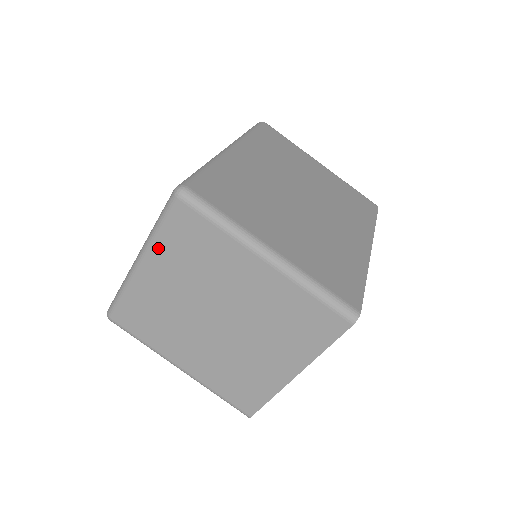
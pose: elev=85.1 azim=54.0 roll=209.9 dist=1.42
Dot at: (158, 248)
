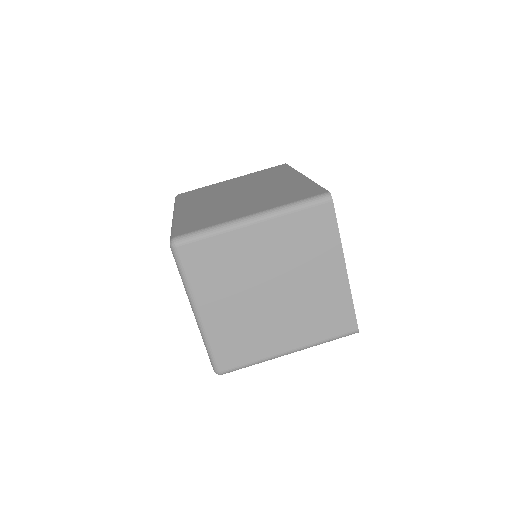
Dot at: (197, 289)
